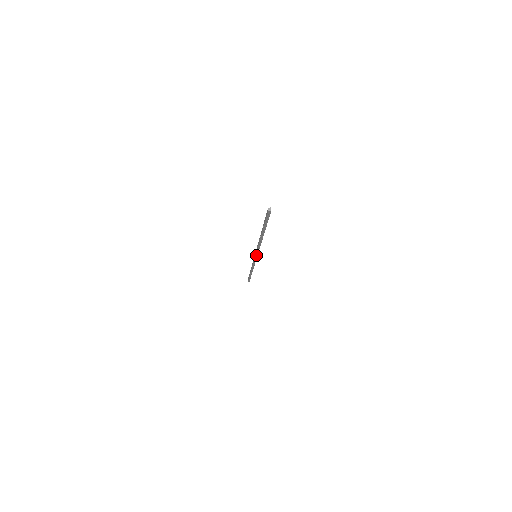
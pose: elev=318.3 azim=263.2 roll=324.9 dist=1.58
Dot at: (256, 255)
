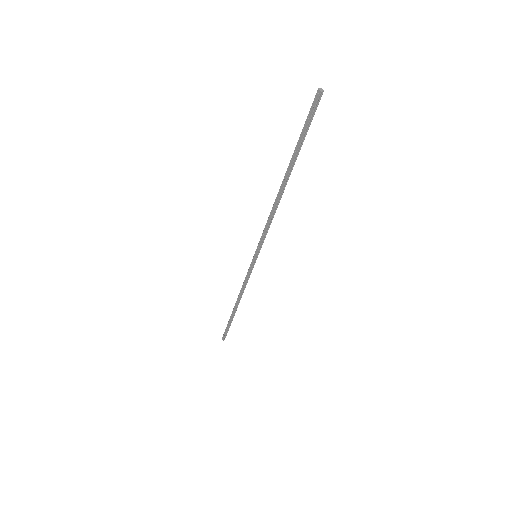
Dot at: (258, 252)
